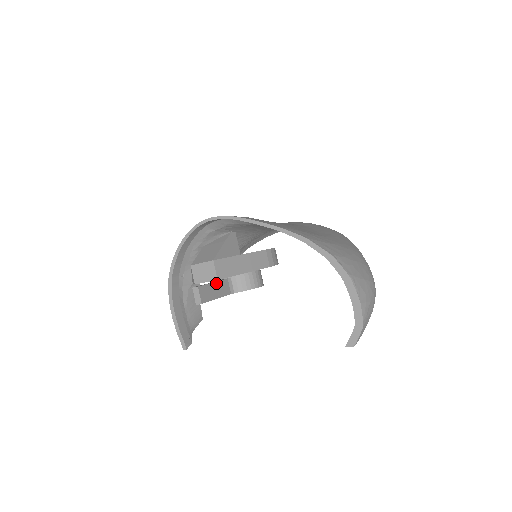
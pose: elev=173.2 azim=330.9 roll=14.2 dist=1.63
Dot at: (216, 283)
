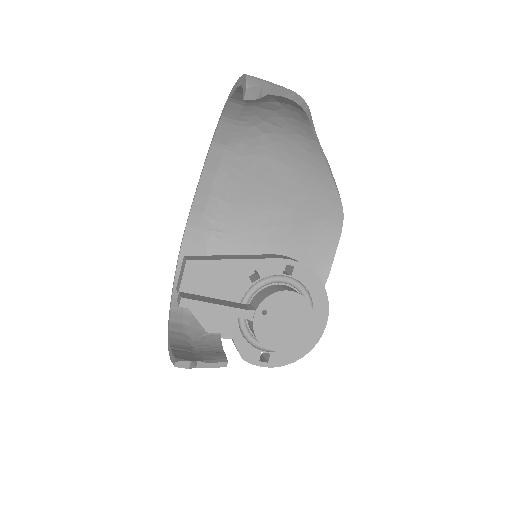
Dot at: (218, 300)
